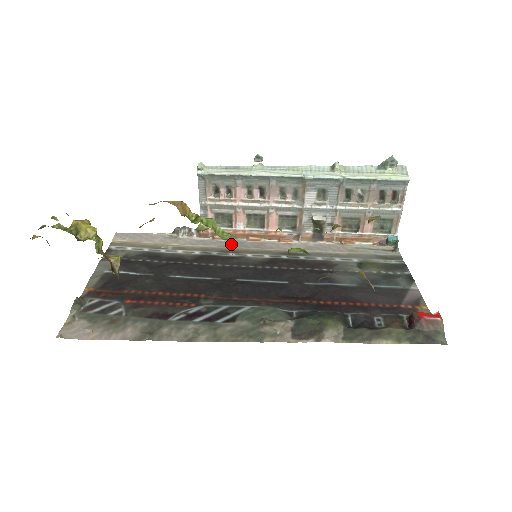
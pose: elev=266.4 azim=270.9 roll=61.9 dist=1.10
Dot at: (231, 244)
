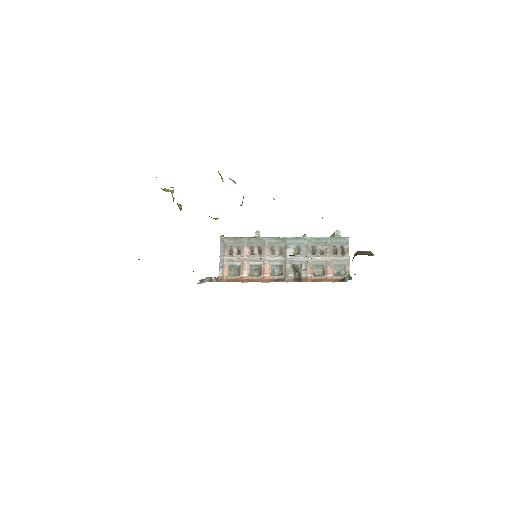
Dot at: occluded
